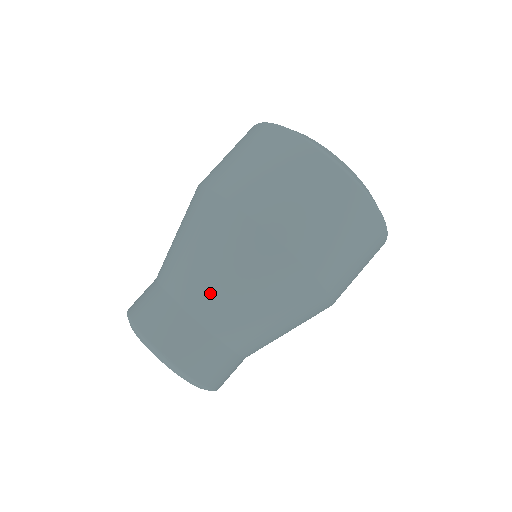
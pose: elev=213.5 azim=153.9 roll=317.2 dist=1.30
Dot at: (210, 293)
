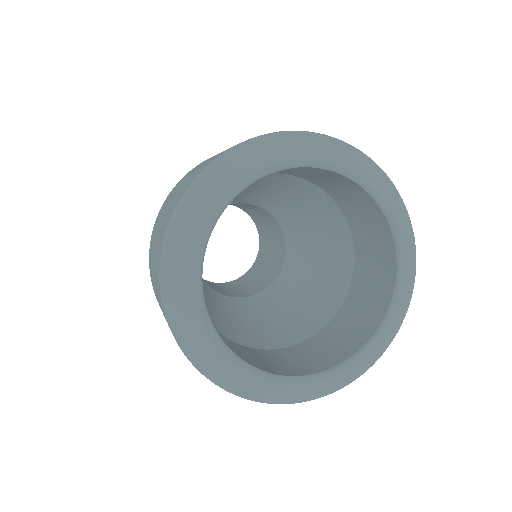
Dot at: occluded
